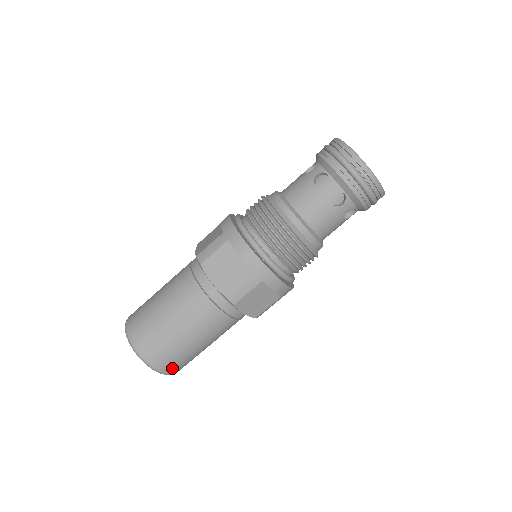
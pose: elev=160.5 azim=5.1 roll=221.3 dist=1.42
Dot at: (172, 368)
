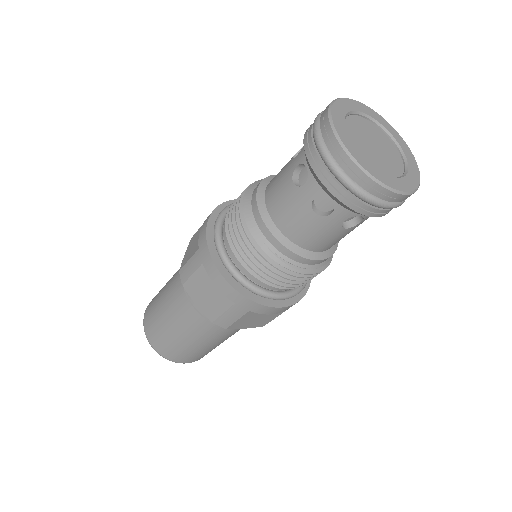
Dot at: (158, 346)
